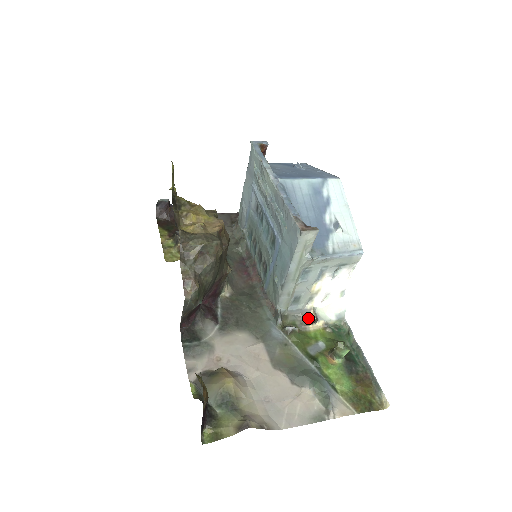
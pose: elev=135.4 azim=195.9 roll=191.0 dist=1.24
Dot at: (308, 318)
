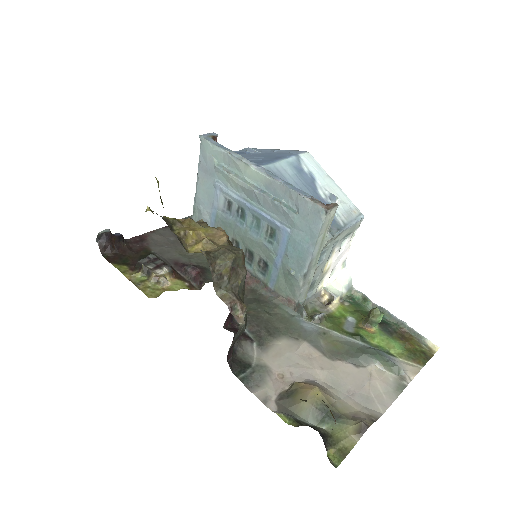
Dot at: (322, 300)
